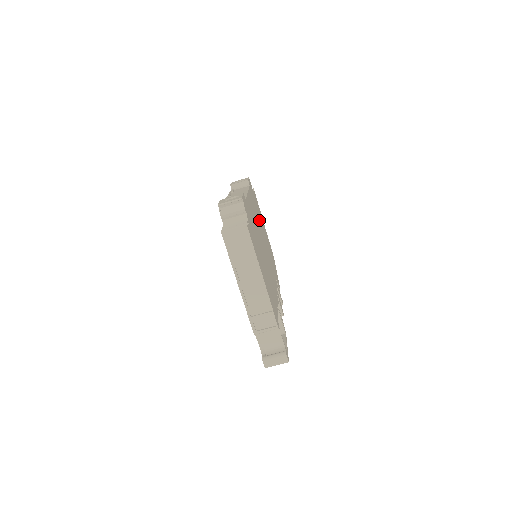
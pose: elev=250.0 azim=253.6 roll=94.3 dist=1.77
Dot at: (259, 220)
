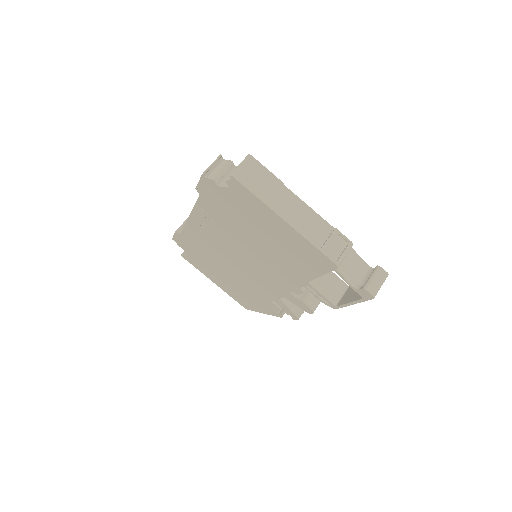
Dot at: occluded
